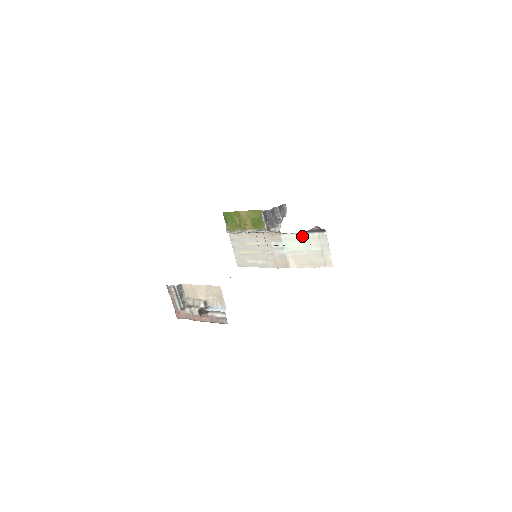
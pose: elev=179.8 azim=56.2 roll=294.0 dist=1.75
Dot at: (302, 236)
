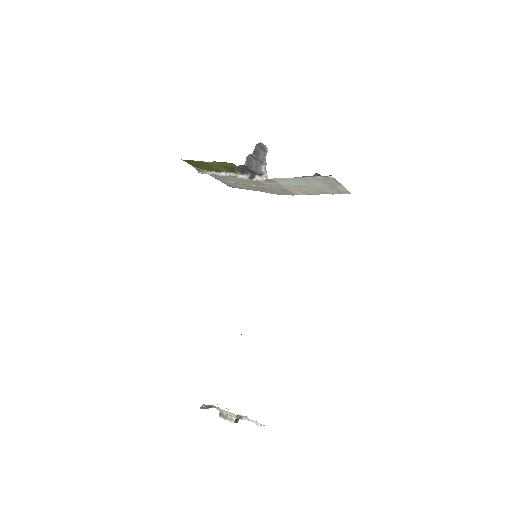
Dot at: (300, 178)
